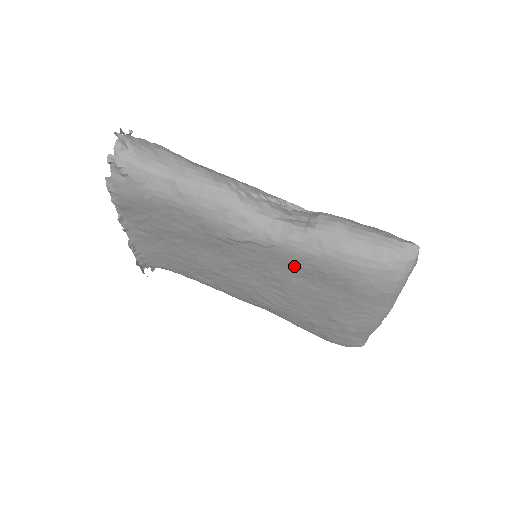
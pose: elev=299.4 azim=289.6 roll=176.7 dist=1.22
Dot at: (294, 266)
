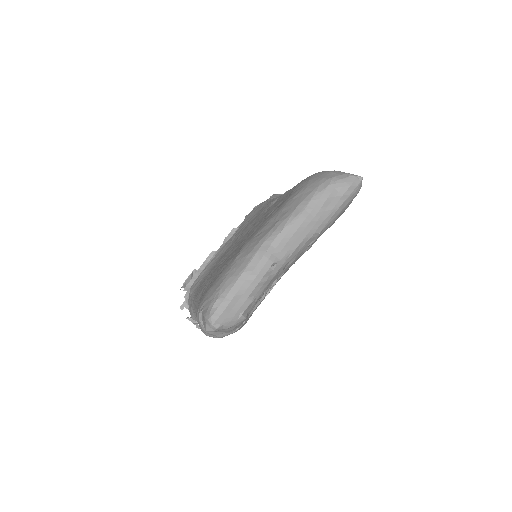
Dot at: occluded
